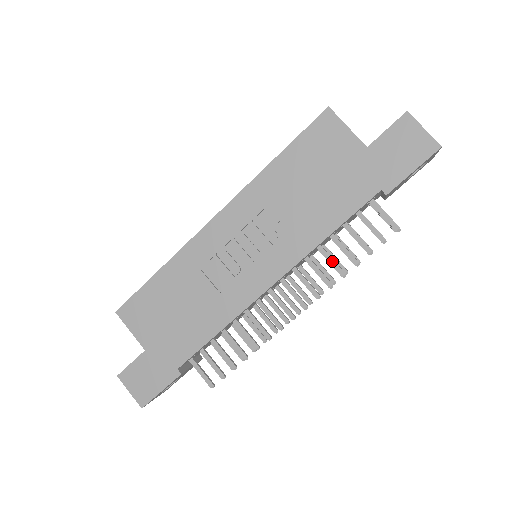
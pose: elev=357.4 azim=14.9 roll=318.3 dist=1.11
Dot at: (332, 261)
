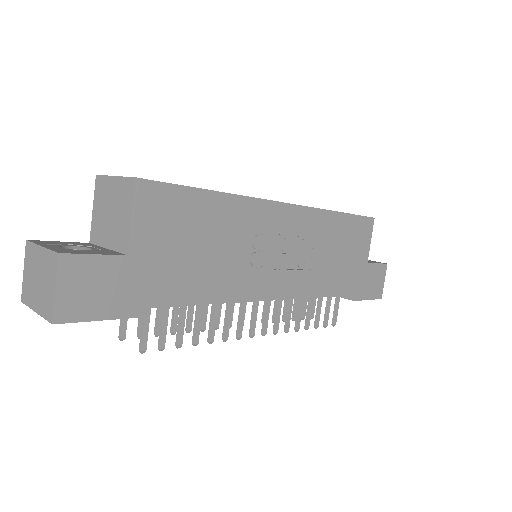
Dot at: (301, 313)
